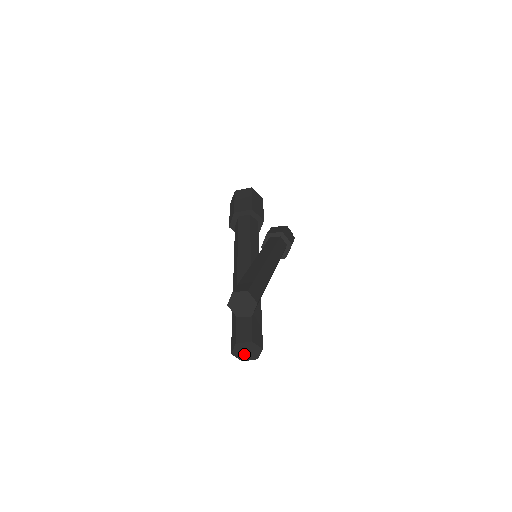
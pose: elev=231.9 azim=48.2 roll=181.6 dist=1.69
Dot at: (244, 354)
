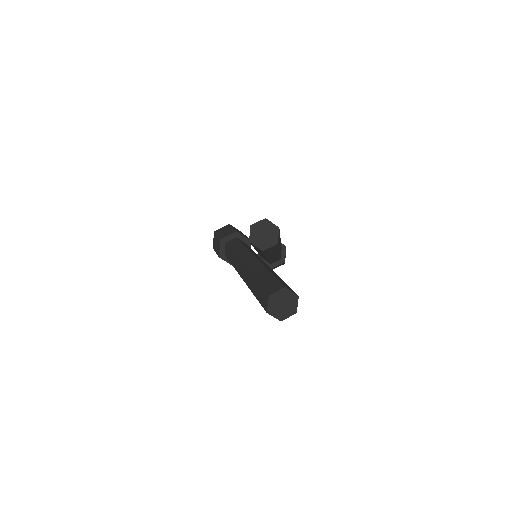
Dot at: (281, 309)
